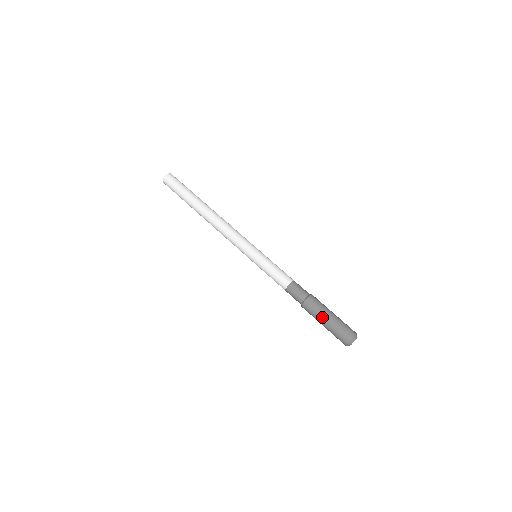
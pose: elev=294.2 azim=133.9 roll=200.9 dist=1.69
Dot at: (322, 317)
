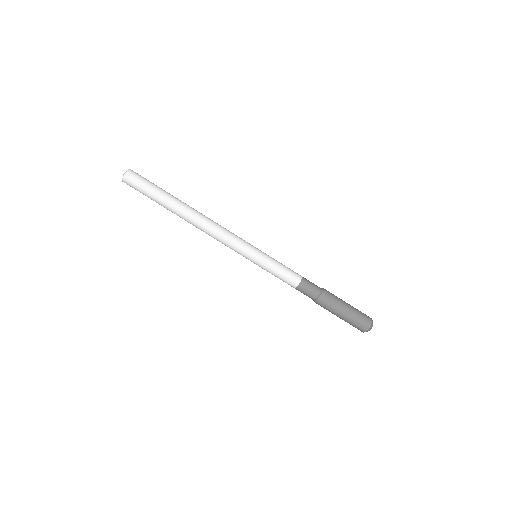
Dot at: (335, 314)
